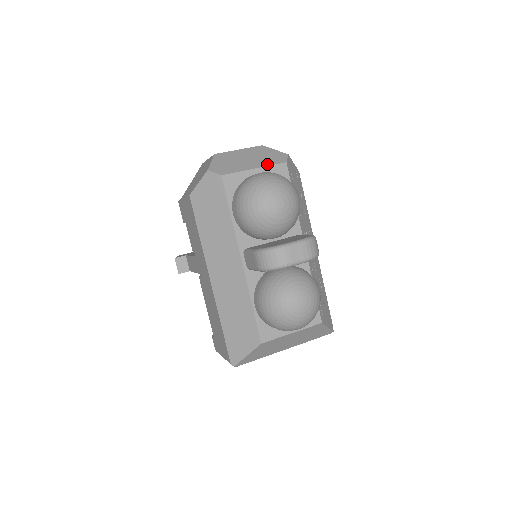
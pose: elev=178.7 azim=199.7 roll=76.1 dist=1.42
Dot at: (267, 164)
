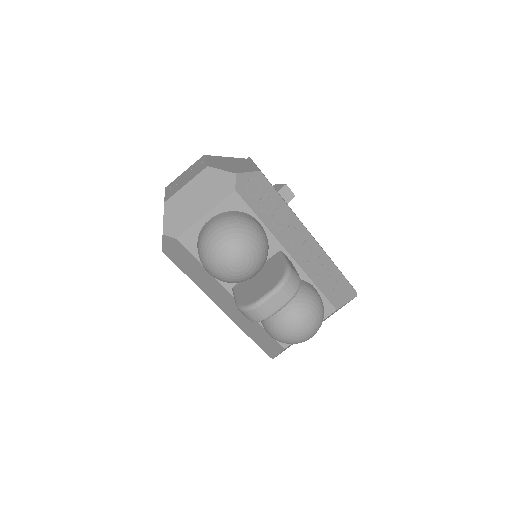
Dot at: (216, 202)
